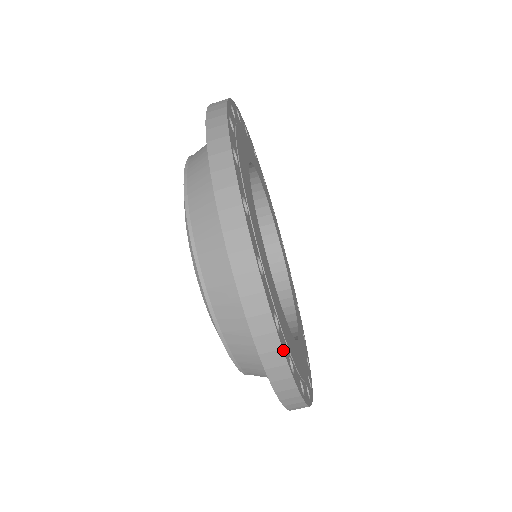
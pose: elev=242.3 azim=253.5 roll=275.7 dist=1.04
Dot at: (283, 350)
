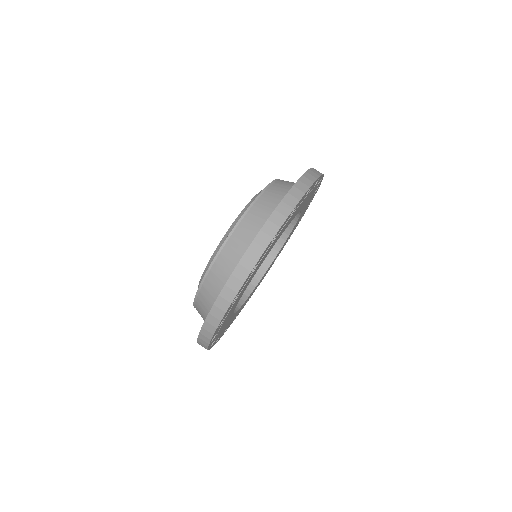
Dot at: (225, 313)
